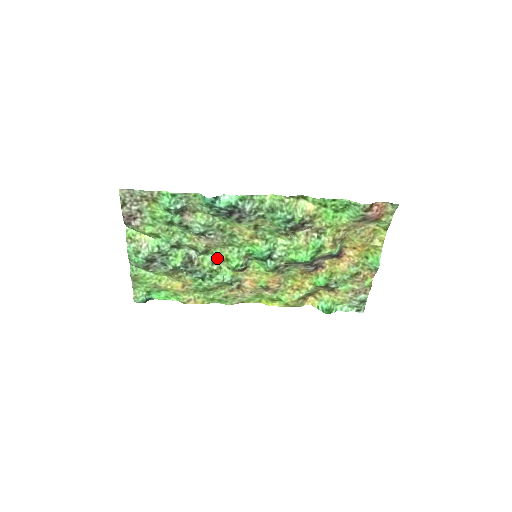
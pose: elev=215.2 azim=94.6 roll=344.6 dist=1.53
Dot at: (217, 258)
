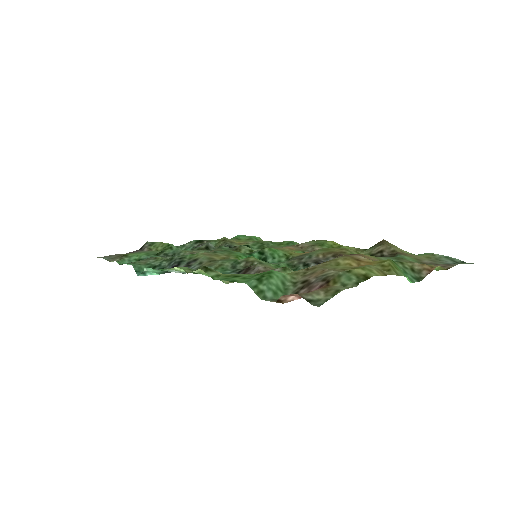
Dot at: (231, 249)
